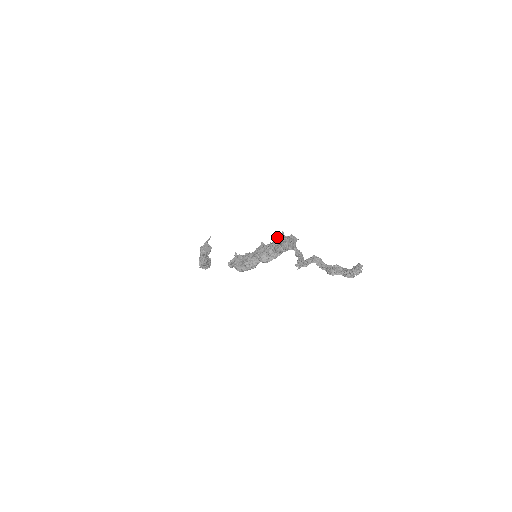
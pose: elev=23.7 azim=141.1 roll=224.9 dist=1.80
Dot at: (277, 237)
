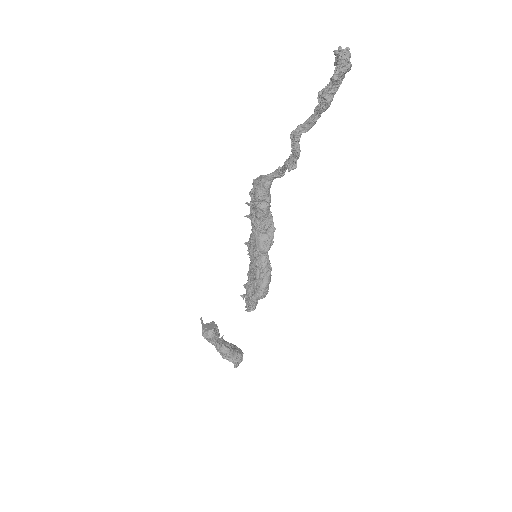
Dot at: (248, 215)
